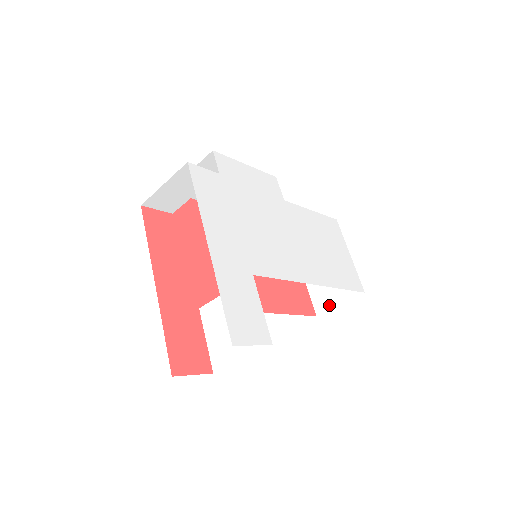
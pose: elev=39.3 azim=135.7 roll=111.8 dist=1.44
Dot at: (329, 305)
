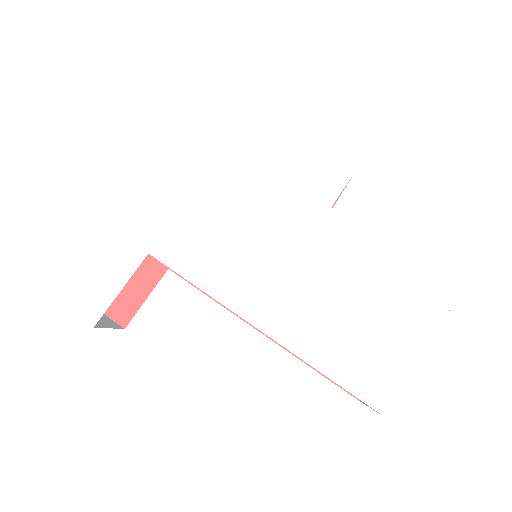
Dot at: occluded
